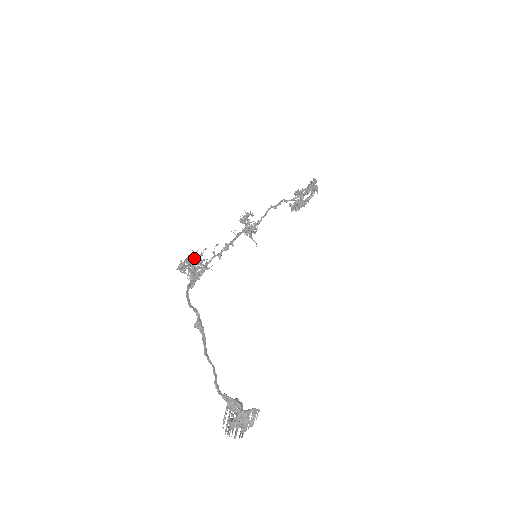
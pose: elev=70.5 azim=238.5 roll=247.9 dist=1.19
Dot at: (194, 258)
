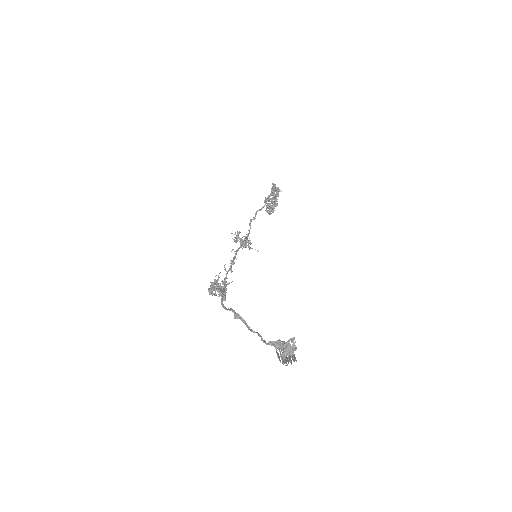
Dot at: (215, 282)
